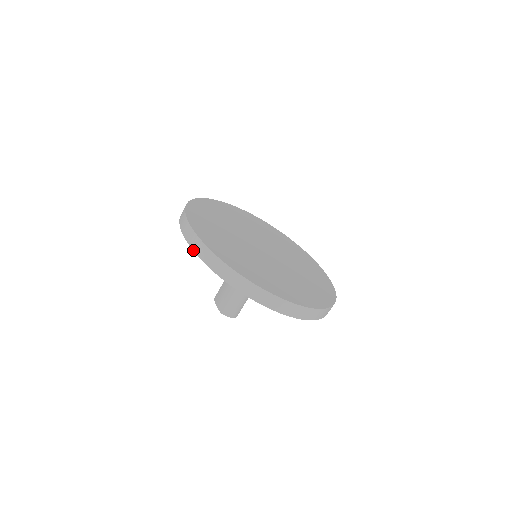
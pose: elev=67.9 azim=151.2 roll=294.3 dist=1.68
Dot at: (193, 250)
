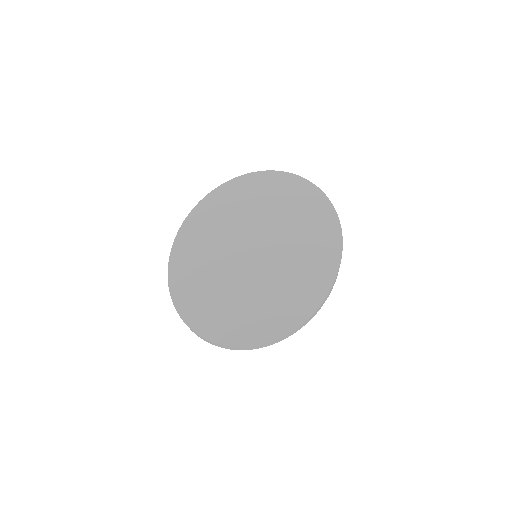
Dot at: occluded
